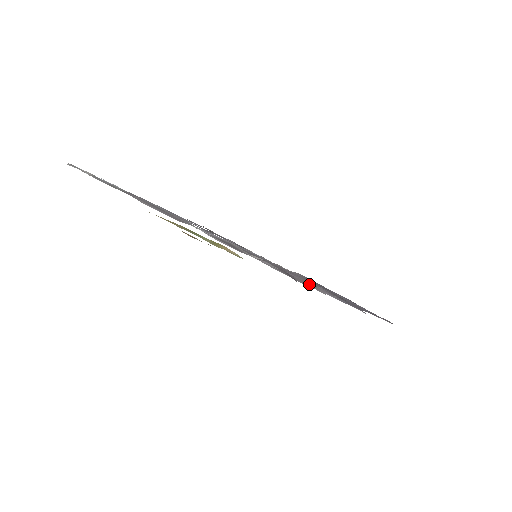
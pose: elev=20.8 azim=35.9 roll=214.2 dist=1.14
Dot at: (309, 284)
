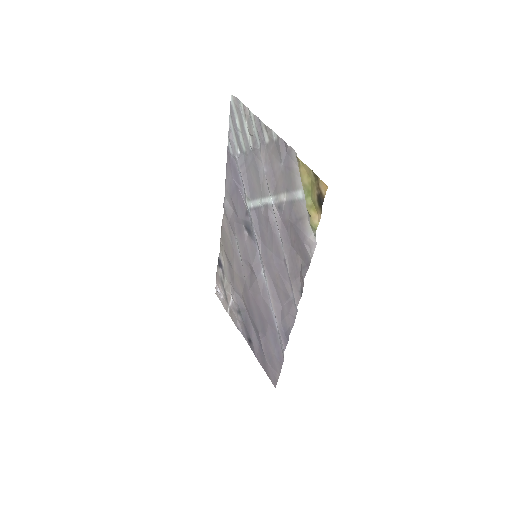
Dot at: (297, 290)
